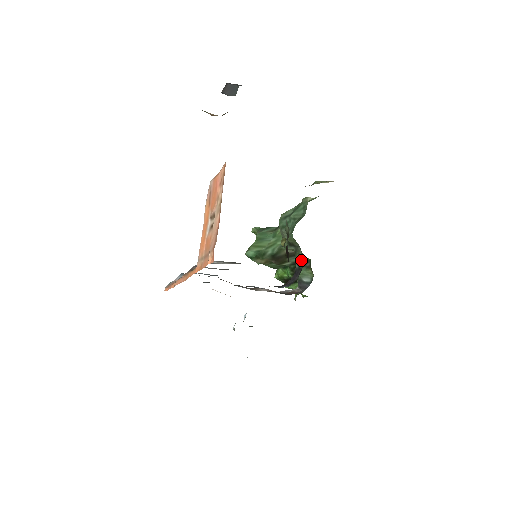
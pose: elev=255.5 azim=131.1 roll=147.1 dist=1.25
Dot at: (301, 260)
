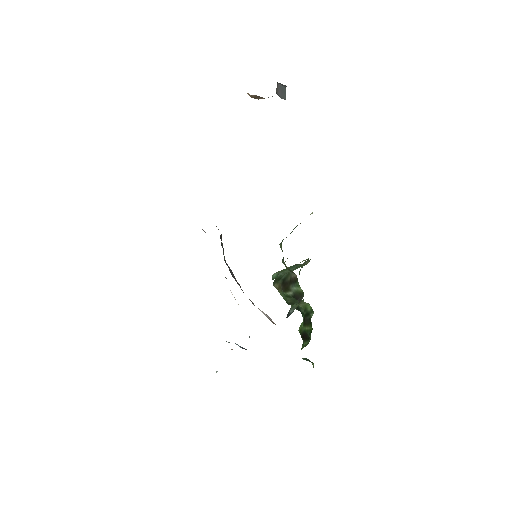
Dot at: occluded
